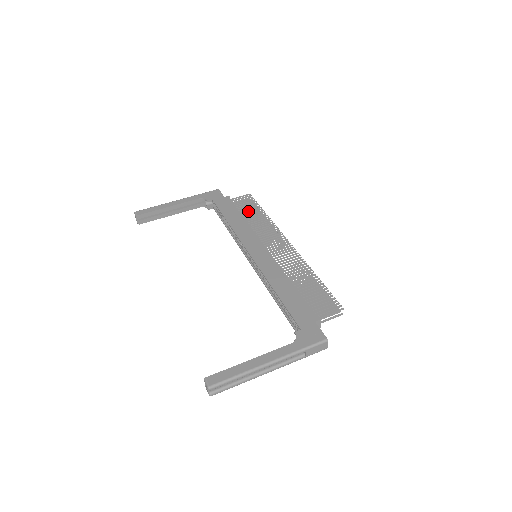
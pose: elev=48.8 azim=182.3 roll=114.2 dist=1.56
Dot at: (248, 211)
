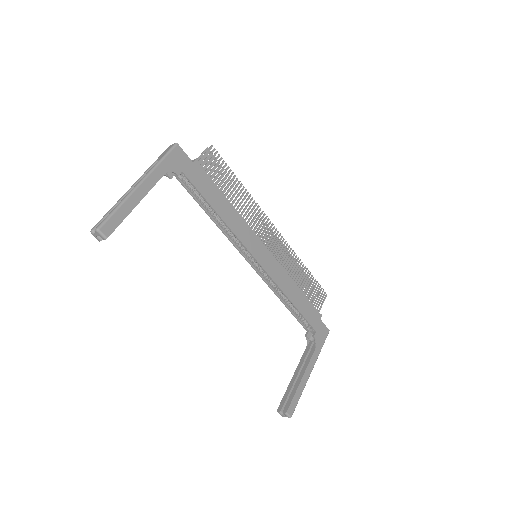
Dot at: (225, 184)
